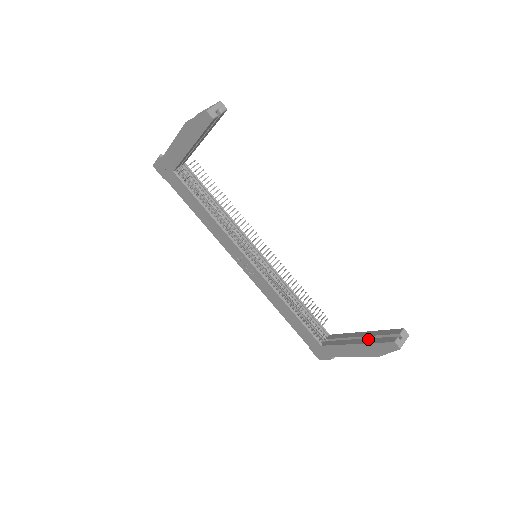
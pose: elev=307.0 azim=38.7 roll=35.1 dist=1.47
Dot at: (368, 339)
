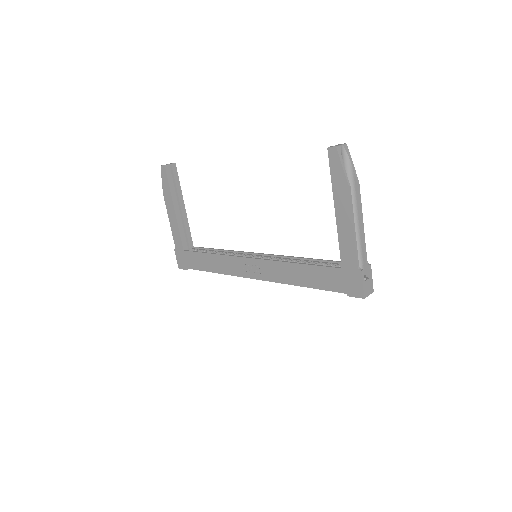
Dot at: occluded
